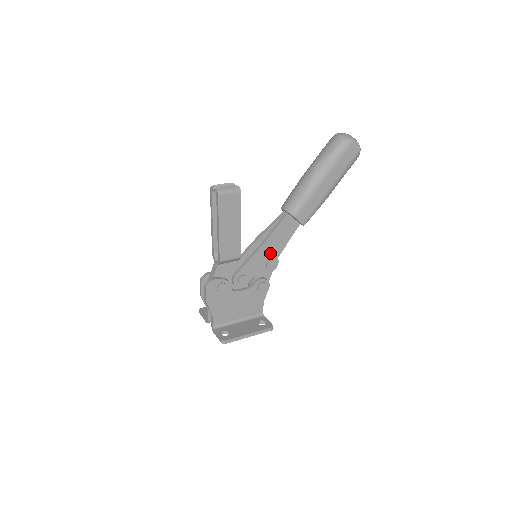
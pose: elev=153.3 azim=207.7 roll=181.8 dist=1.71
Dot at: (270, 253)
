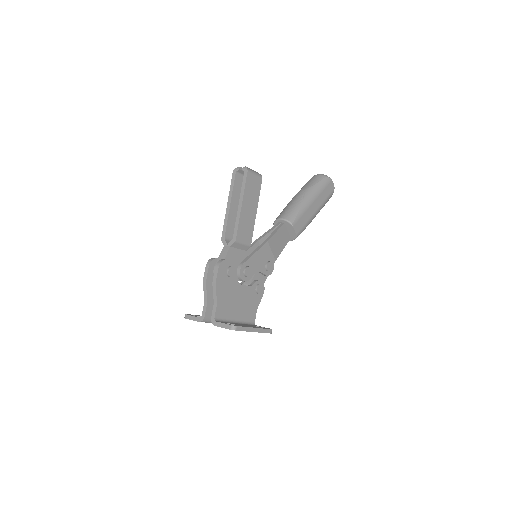
Dot at: (270, 254)
